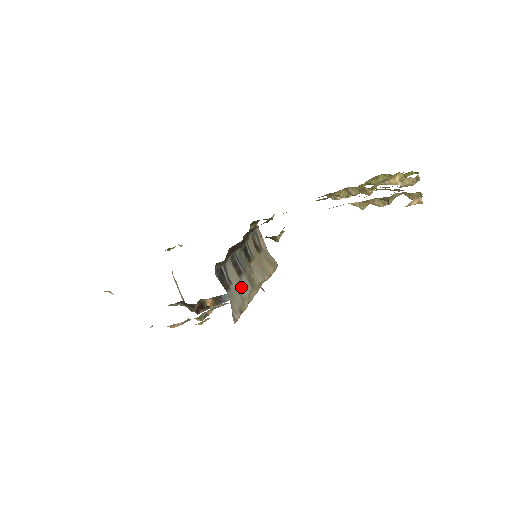
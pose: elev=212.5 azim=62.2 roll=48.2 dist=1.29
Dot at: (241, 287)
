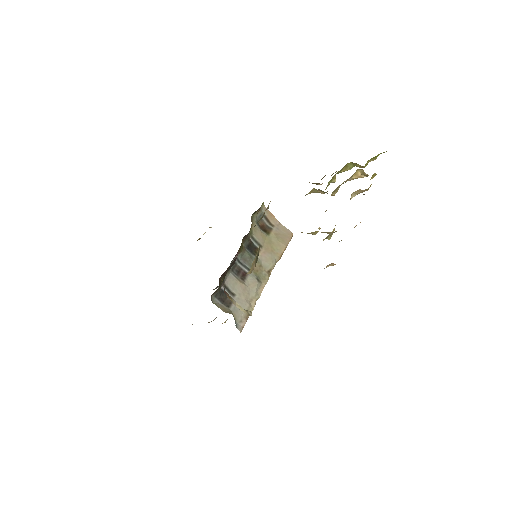
Dot at: (246, 291)
